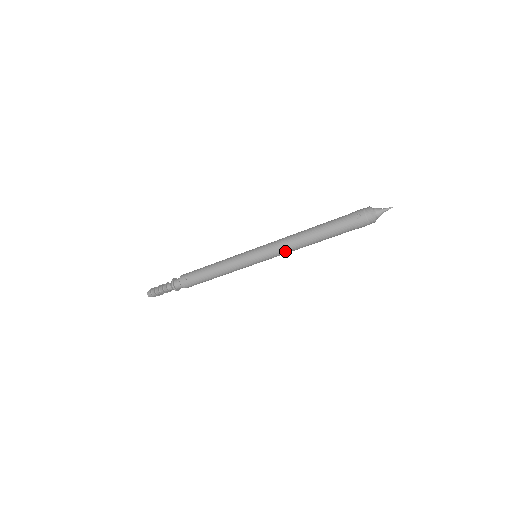
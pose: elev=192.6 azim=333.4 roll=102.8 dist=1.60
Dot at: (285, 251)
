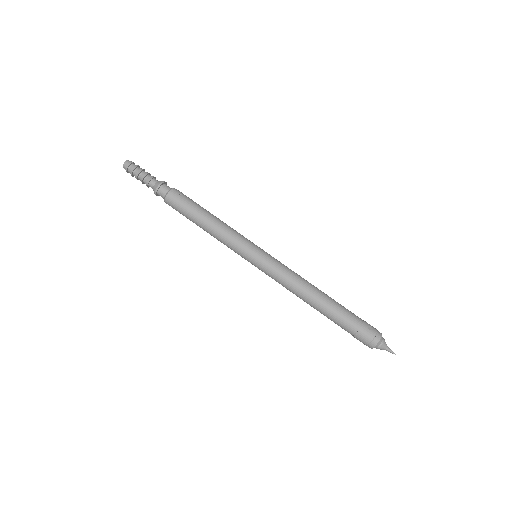
Dot at: (287, 281)
